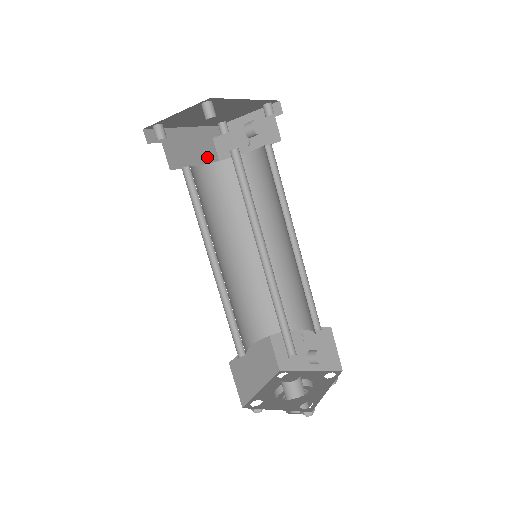
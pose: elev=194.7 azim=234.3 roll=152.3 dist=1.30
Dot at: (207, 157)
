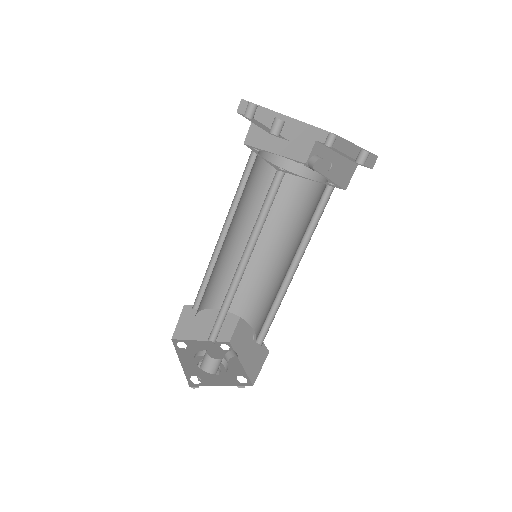
Dot at: (295, 152)
